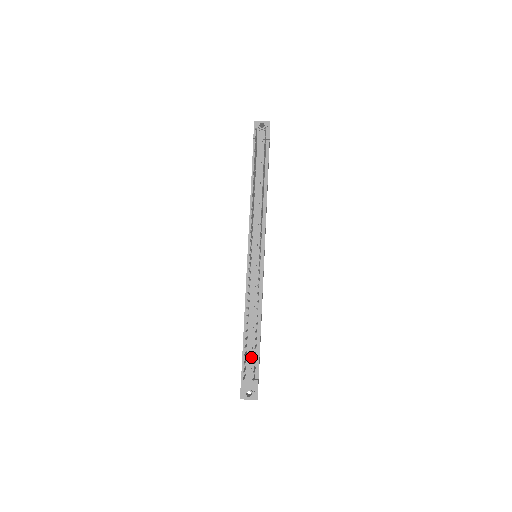
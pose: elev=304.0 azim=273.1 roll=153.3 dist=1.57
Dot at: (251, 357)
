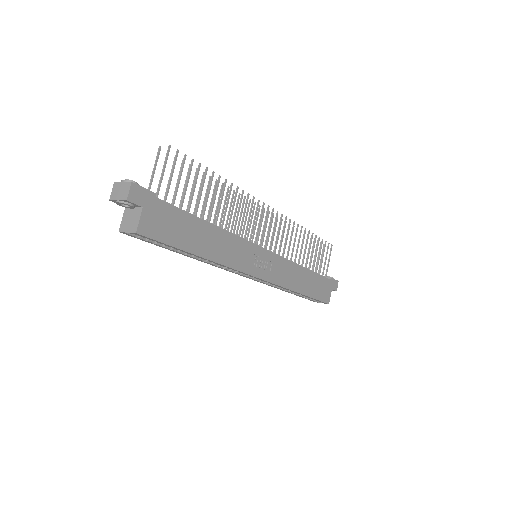
Dot at: occluded
